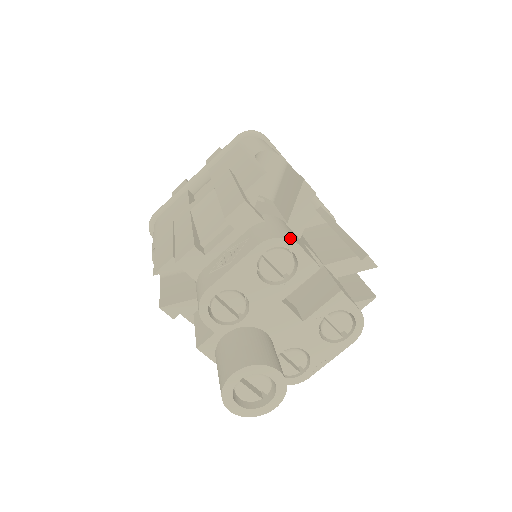
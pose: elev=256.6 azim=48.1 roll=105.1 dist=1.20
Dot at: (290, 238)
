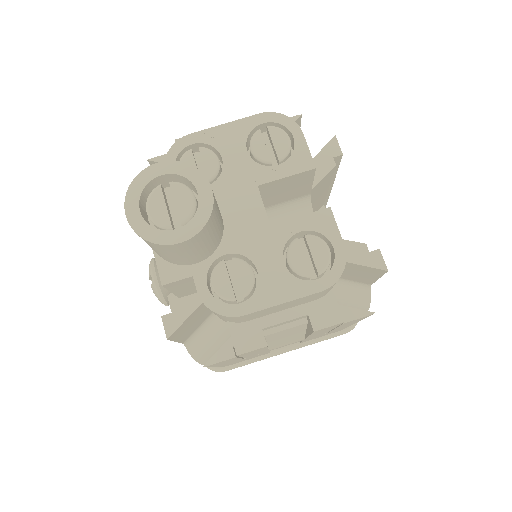
Dot at: (296, 125)
